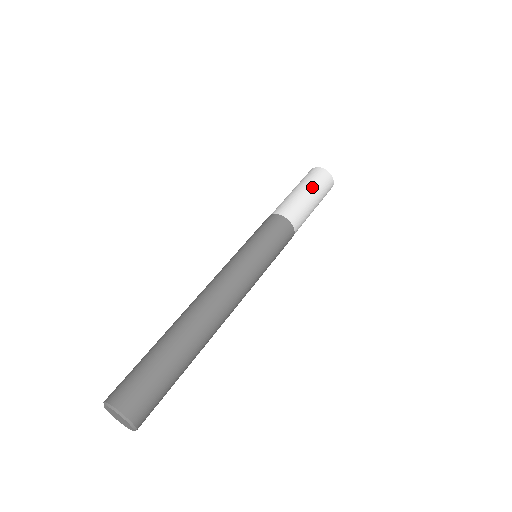
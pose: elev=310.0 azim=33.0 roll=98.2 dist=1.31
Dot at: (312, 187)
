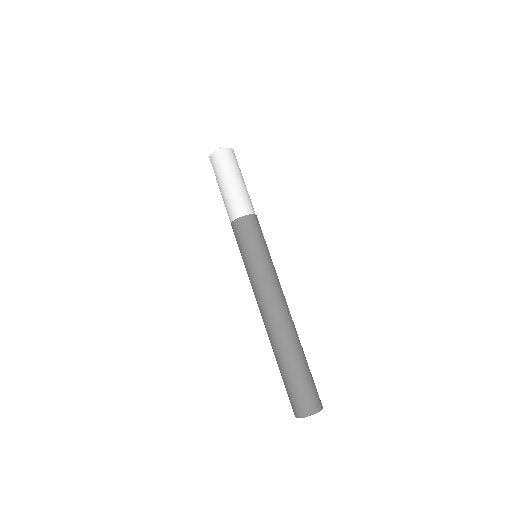
Dot at: (237, 172)
